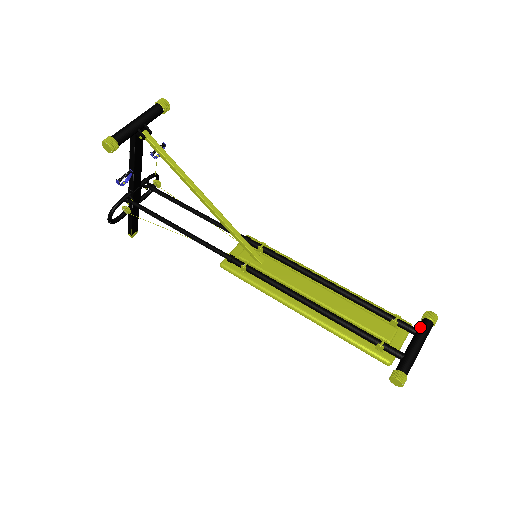
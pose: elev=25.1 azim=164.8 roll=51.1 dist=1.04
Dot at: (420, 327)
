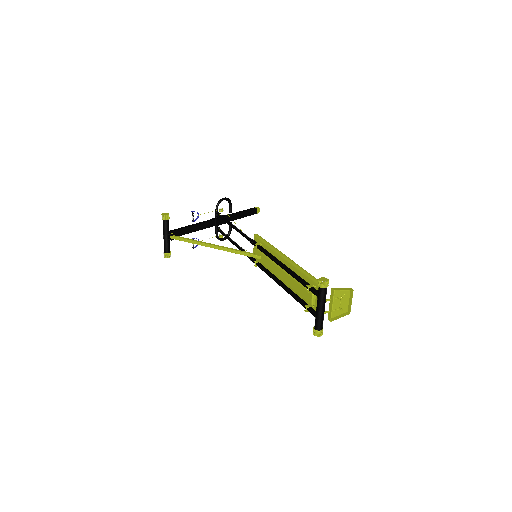
Dot at: (317, 293)
